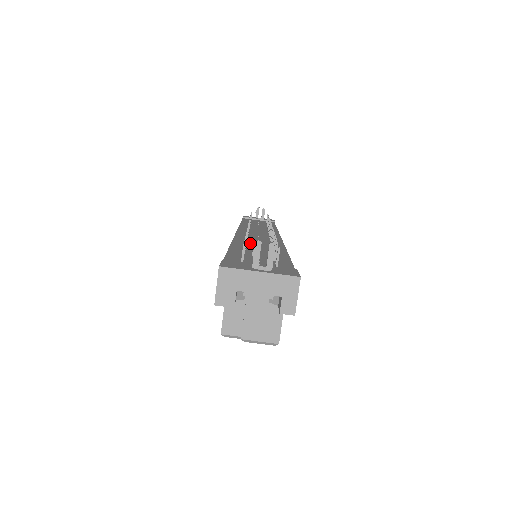
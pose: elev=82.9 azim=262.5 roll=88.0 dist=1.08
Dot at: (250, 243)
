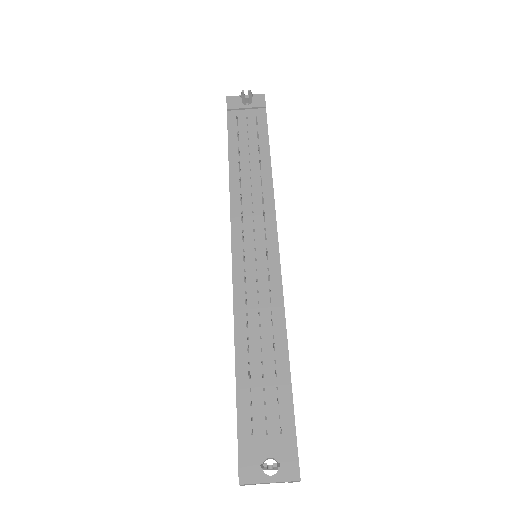
Dot at: (251, 320)
